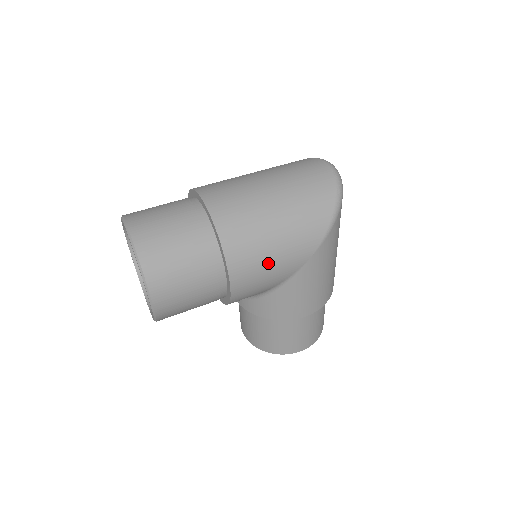
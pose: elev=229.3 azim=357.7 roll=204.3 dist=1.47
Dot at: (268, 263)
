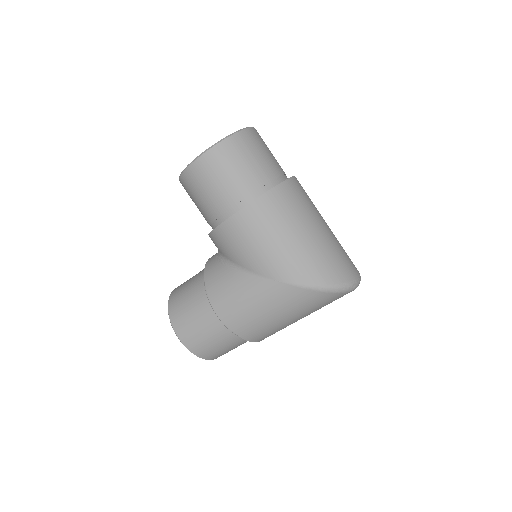
Dot at: (262, 241)
